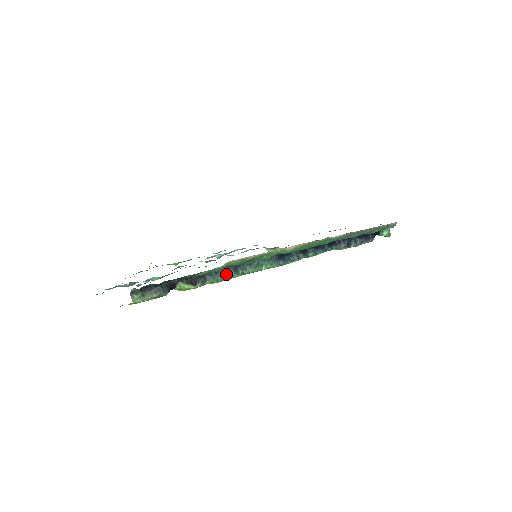
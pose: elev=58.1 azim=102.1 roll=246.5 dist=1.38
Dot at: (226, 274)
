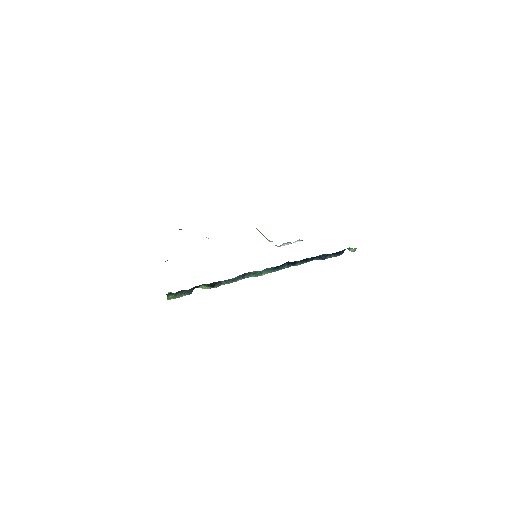
Dot at: (236, 279)
